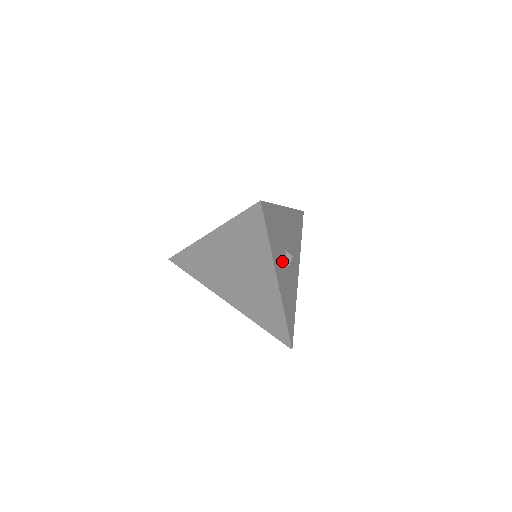
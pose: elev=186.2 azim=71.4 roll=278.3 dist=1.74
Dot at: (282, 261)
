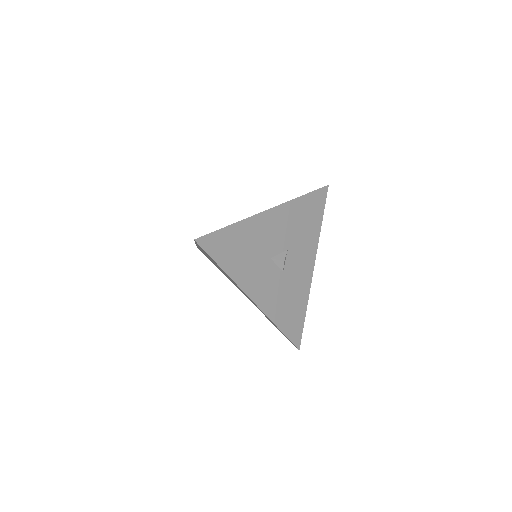
Dot at: (263, 274)
